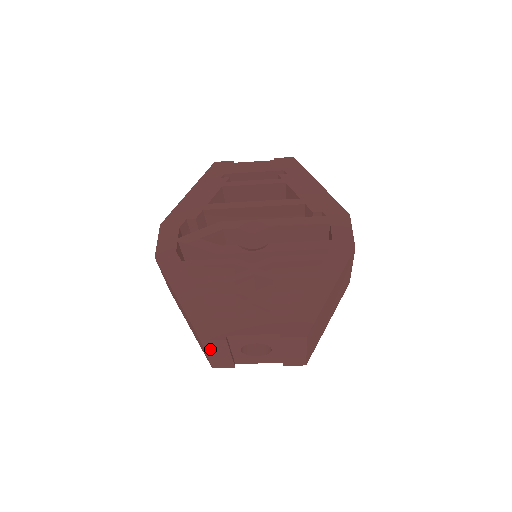
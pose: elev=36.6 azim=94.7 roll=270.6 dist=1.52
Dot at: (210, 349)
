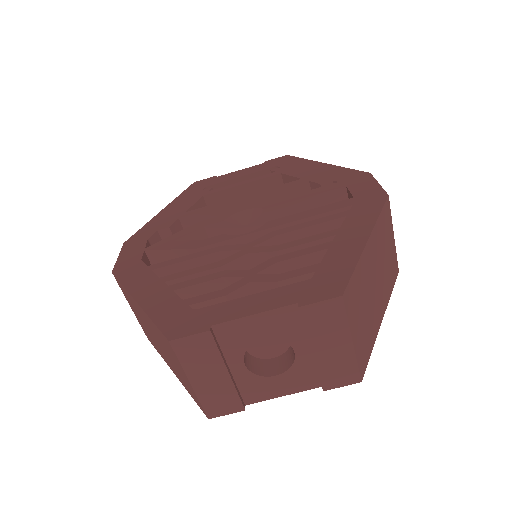
Dot at: (191, 364)
